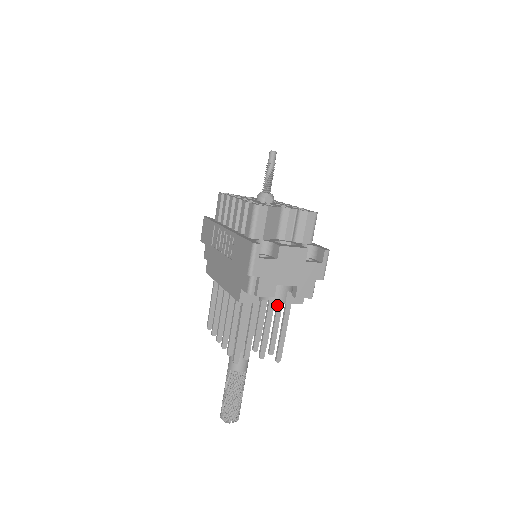
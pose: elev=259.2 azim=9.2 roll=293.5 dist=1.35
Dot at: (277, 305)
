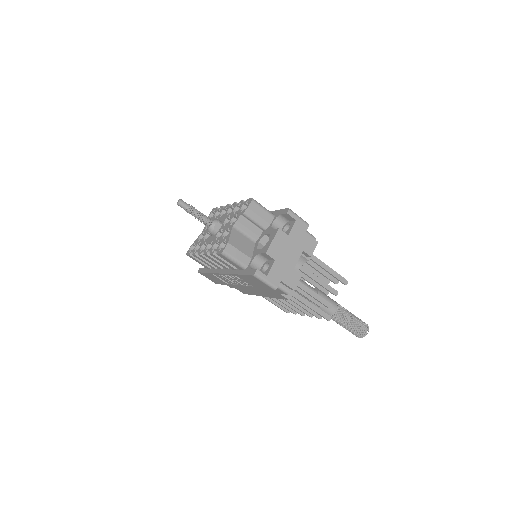
Dot at: occluded
